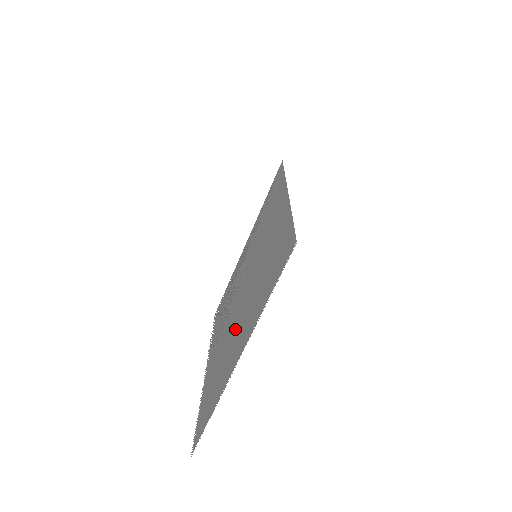
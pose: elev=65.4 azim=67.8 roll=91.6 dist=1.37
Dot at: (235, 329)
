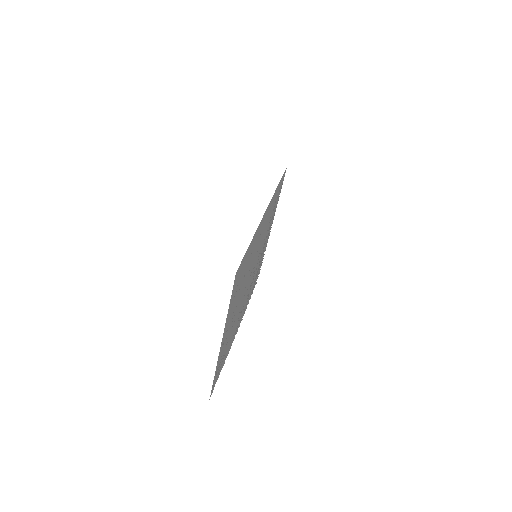
Dot at: (235, 316)
